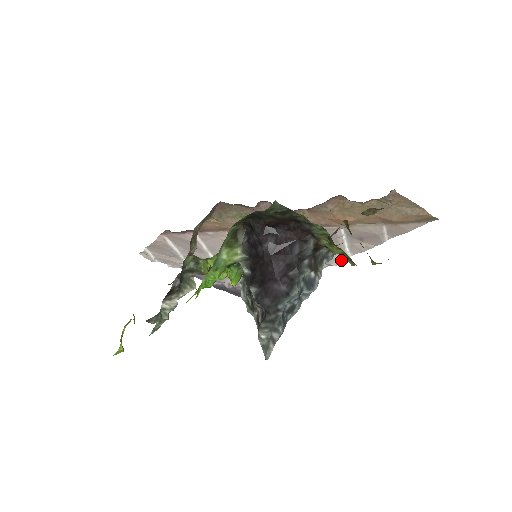
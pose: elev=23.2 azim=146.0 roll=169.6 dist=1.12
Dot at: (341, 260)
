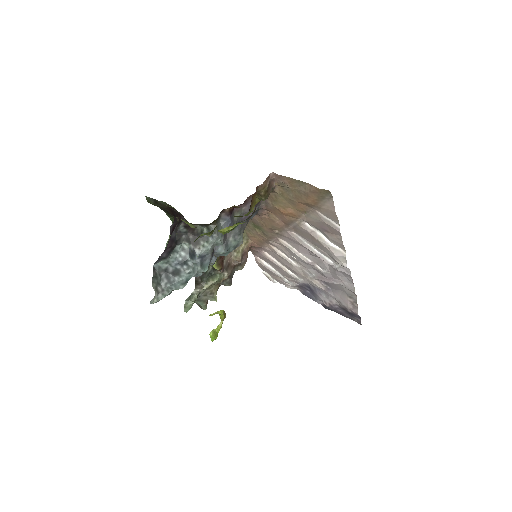
Dot at: (342, 259)
